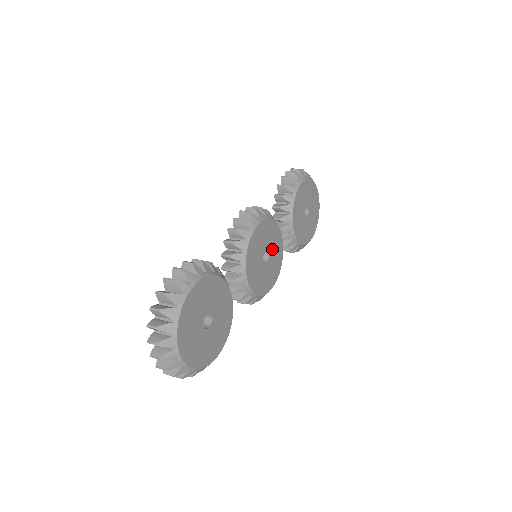
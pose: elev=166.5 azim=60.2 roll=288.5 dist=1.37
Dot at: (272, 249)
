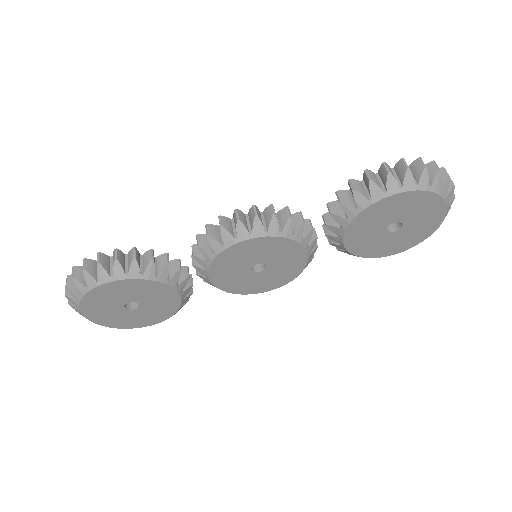
Dot at: (277, 261)
